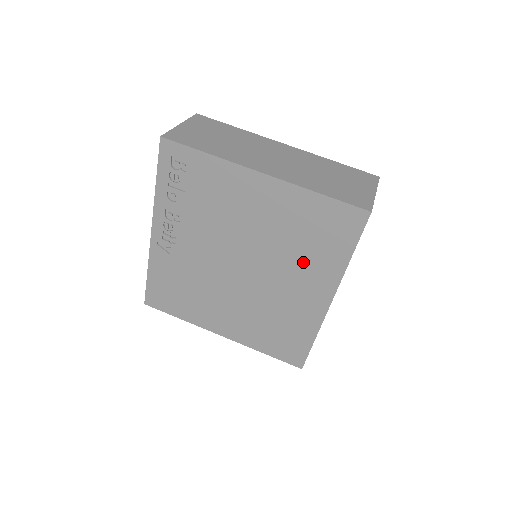
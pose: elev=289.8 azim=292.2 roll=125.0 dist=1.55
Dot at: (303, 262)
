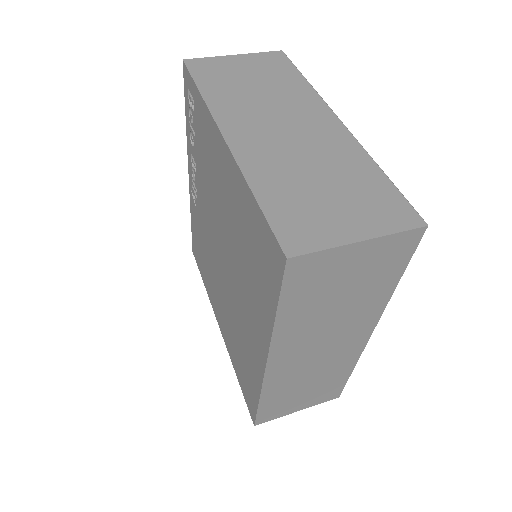
Dot at: (249, 288)
